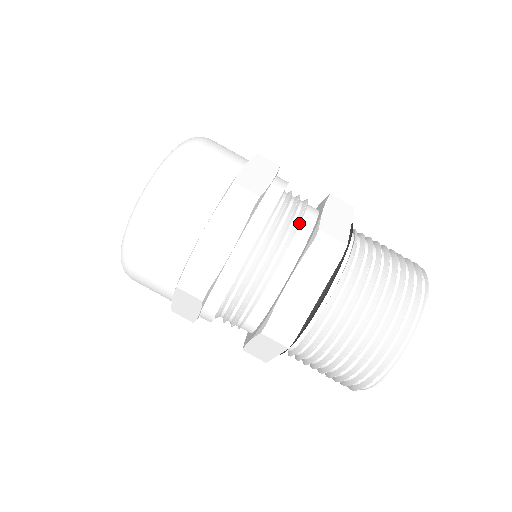
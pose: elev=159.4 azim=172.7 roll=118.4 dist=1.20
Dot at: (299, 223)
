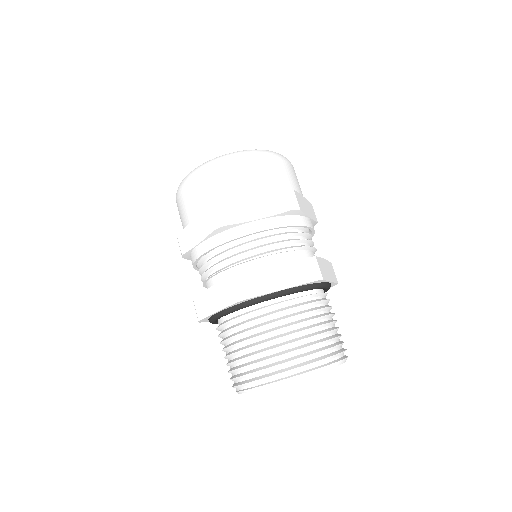
Dot at: (246, 260)
